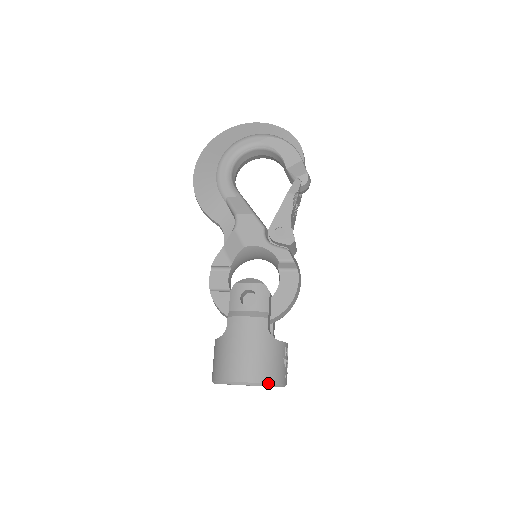
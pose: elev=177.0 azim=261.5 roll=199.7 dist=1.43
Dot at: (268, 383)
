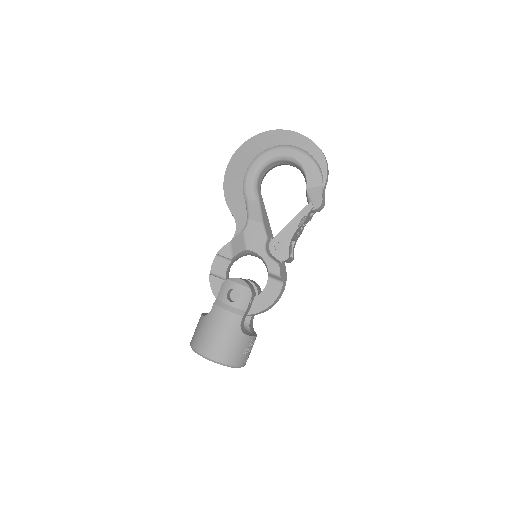
Dot at: (227, 365)
